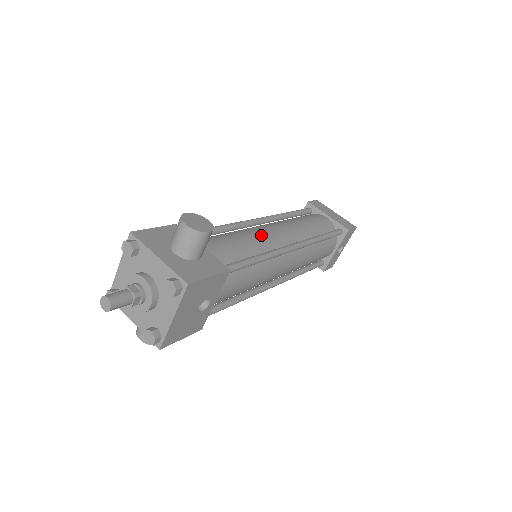
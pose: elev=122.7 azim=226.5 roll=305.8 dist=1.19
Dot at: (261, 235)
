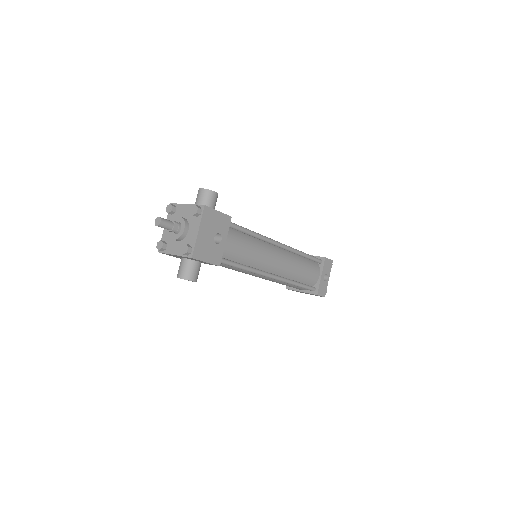
Dot at: occluded
